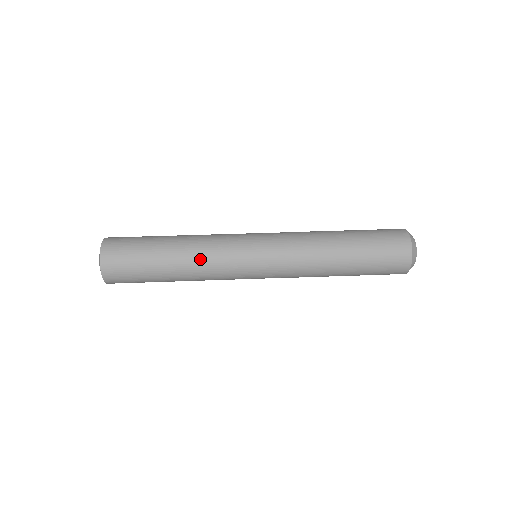
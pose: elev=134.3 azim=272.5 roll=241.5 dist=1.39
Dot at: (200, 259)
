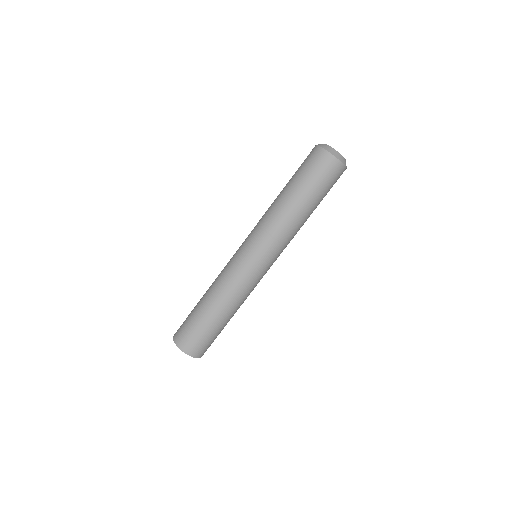
Dot at: occluded
